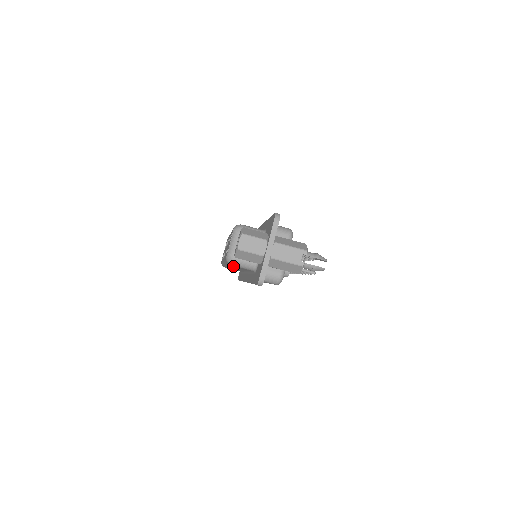
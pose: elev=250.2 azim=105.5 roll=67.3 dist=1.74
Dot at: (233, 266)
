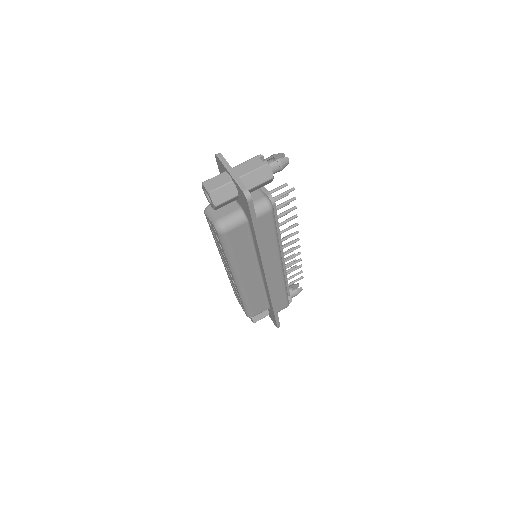
Dot at: (231, 242)
